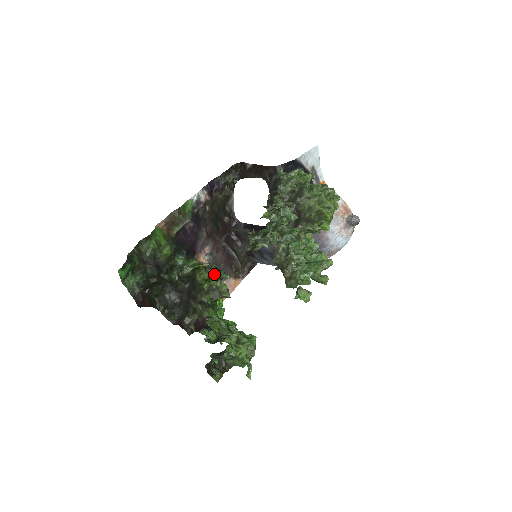
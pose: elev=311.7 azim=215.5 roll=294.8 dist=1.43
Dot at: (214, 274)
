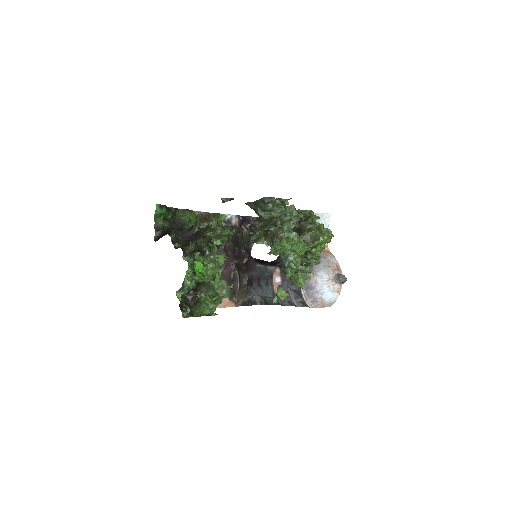
Dot at: occluded
